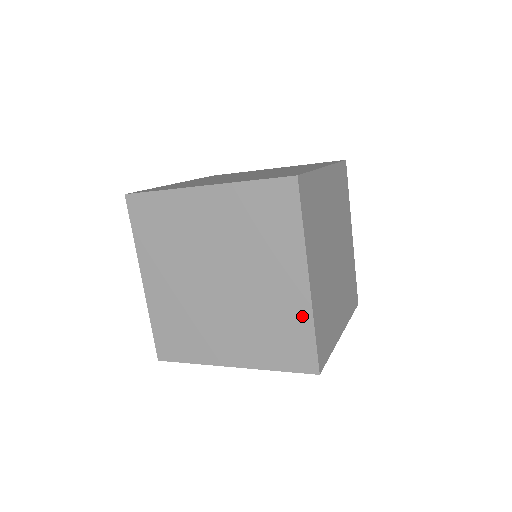
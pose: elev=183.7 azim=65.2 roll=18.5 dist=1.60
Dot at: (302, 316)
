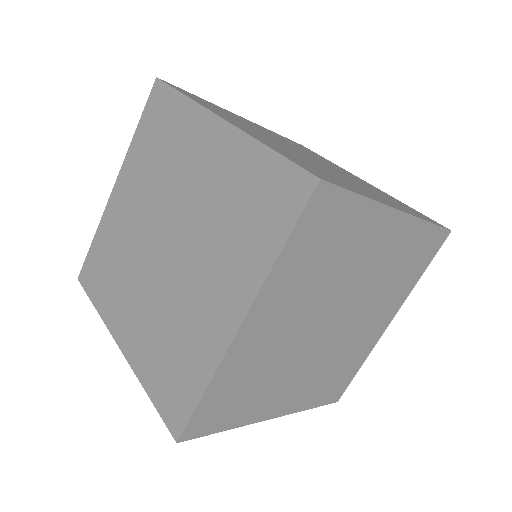
Dot at: (206, 360)
